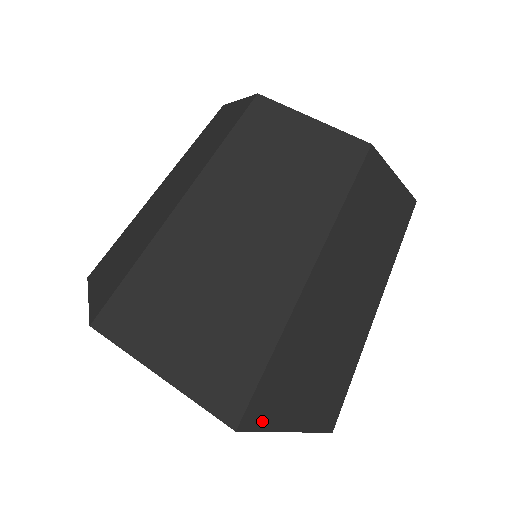
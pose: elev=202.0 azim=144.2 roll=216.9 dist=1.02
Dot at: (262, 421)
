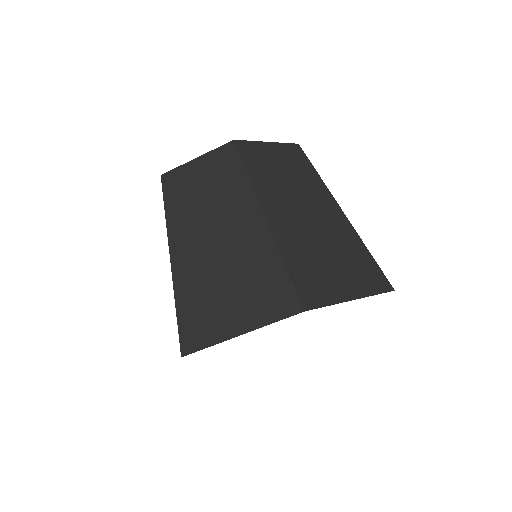
Dot at: occluded
